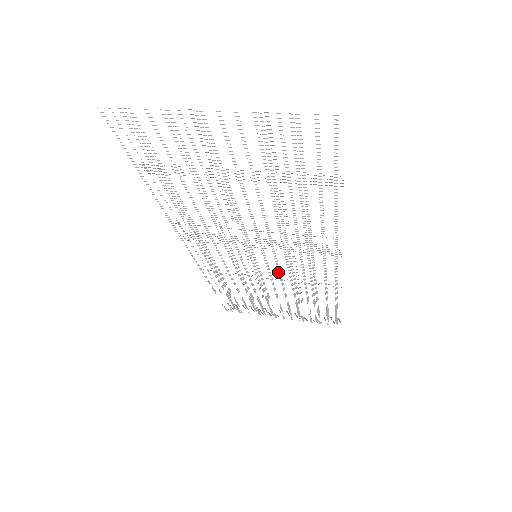
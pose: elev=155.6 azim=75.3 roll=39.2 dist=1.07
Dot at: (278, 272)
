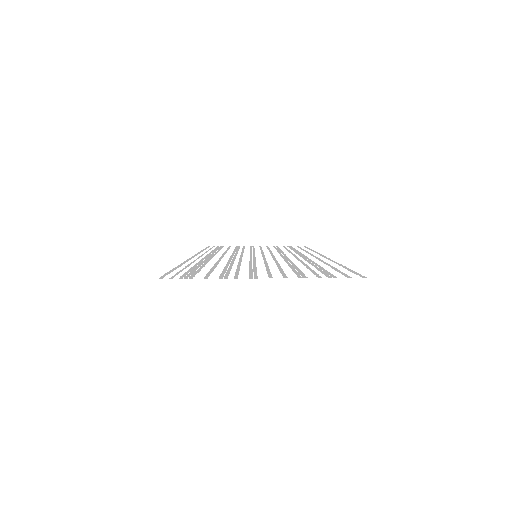
Dot at: occluded
